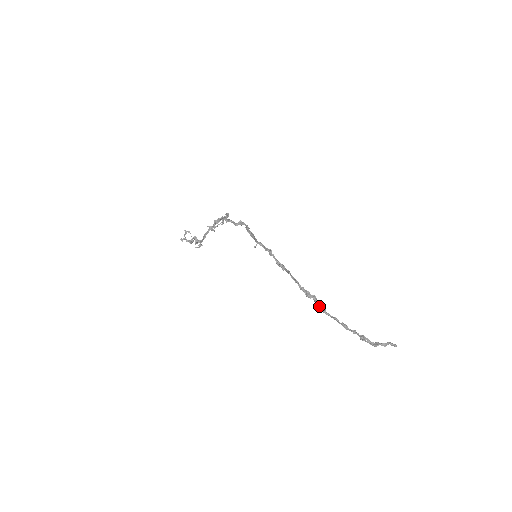
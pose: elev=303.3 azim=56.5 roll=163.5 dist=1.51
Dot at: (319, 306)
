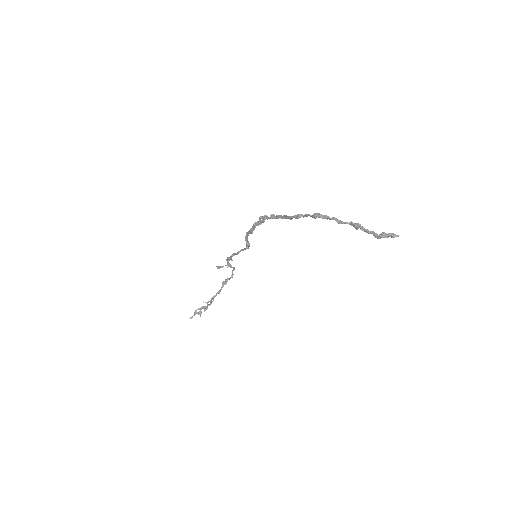
Dot at: (309, 214)
